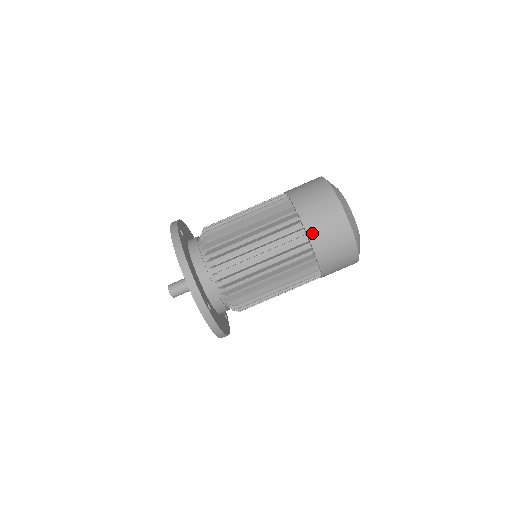
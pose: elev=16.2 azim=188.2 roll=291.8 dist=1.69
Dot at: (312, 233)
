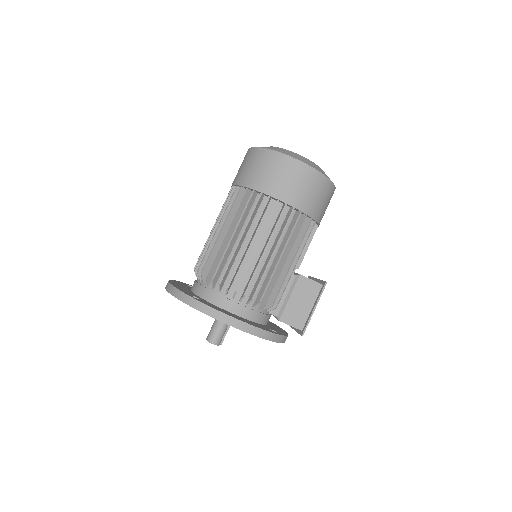
Dot at: (239, 181)
